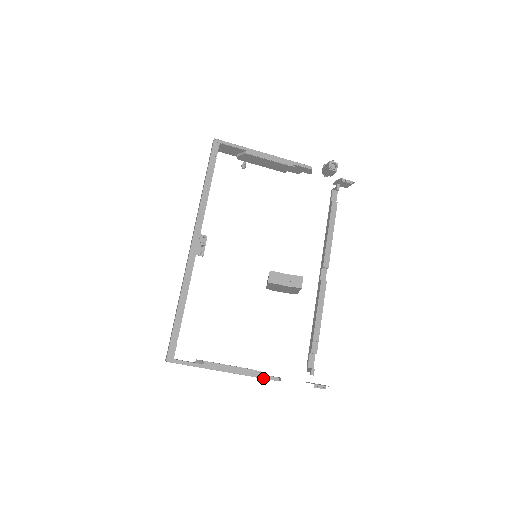
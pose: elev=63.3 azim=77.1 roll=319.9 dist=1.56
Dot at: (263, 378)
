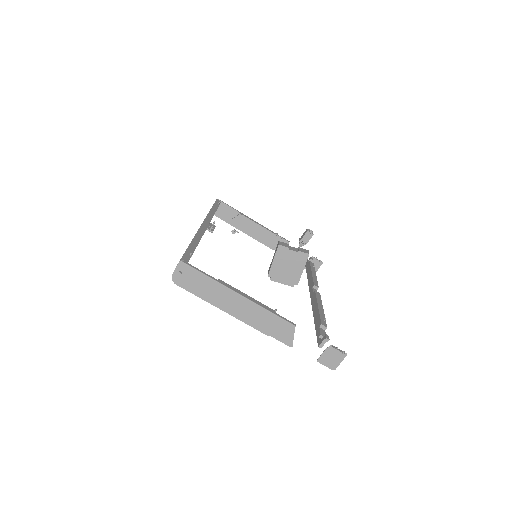
Dot at: (279, 317)
